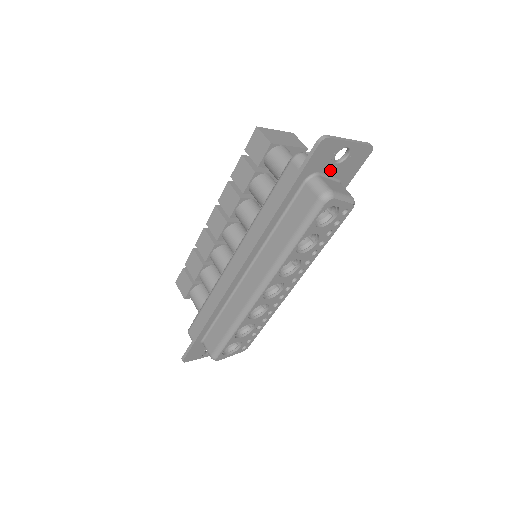
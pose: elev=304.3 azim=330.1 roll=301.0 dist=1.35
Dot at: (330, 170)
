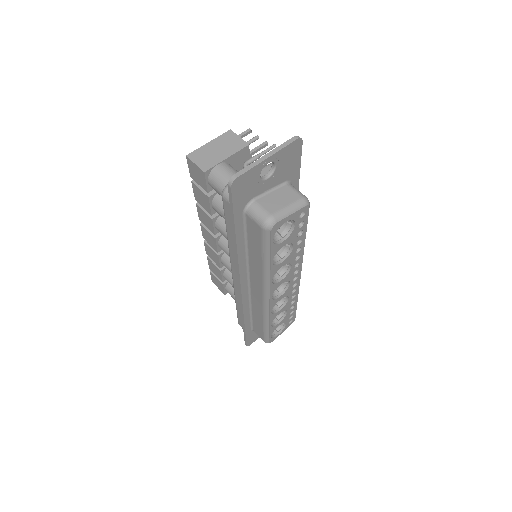
Dot at: (265, 186)
